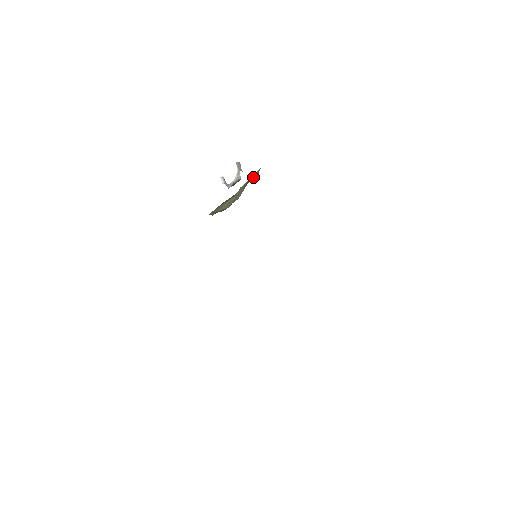
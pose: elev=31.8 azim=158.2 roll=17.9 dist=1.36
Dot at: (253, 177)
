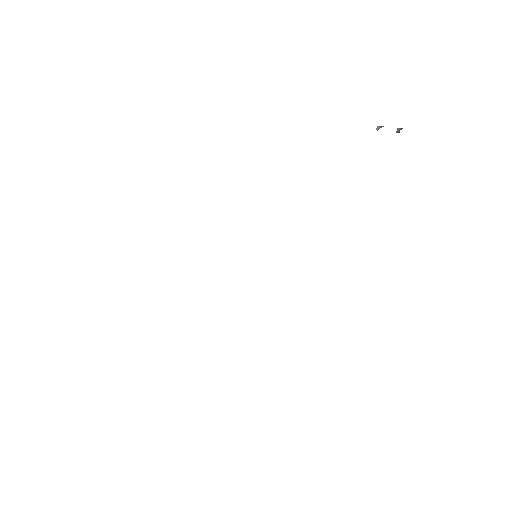
Dot at: occluded
